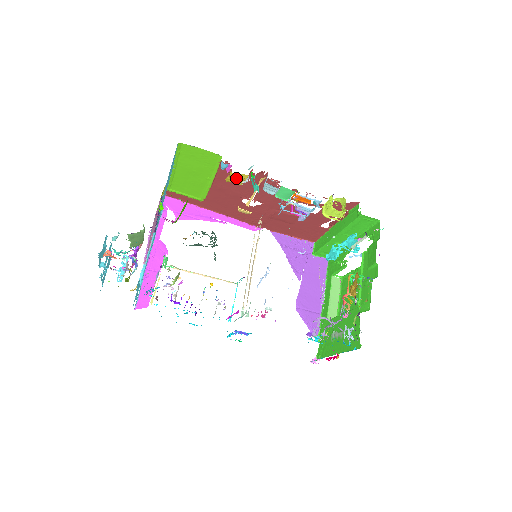
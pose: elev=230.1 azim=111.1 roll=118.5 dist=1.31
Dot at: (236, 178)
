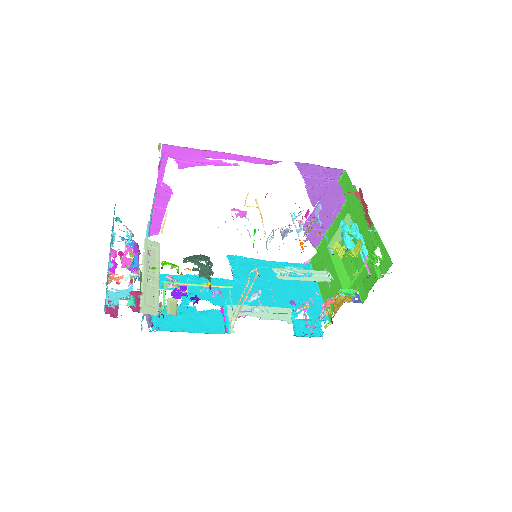
Dot at: occluded
